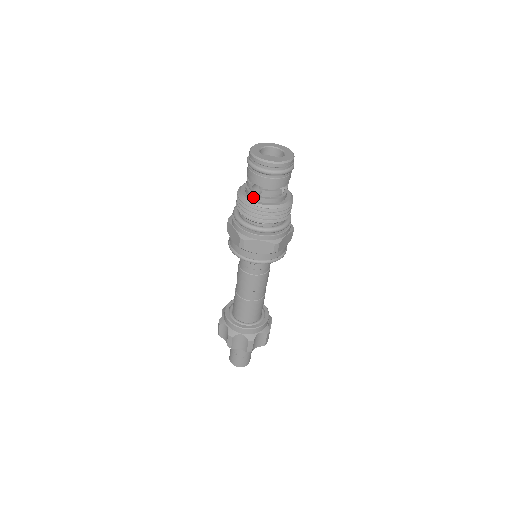
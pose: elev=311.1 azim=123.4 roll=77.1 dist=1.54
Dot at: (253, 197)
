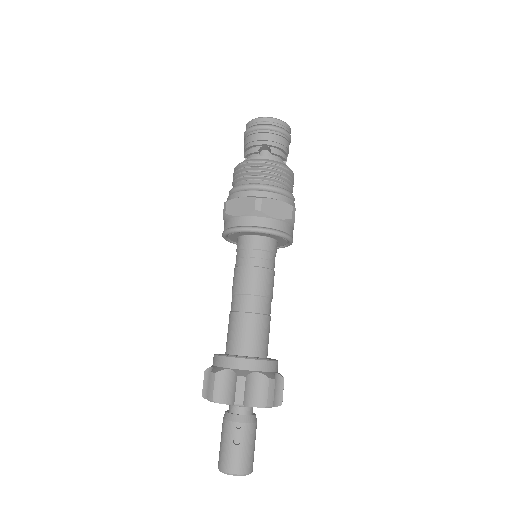
Dot at: (261, 159)
